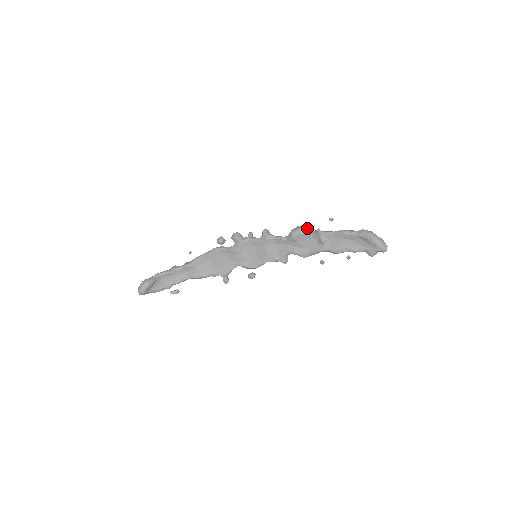
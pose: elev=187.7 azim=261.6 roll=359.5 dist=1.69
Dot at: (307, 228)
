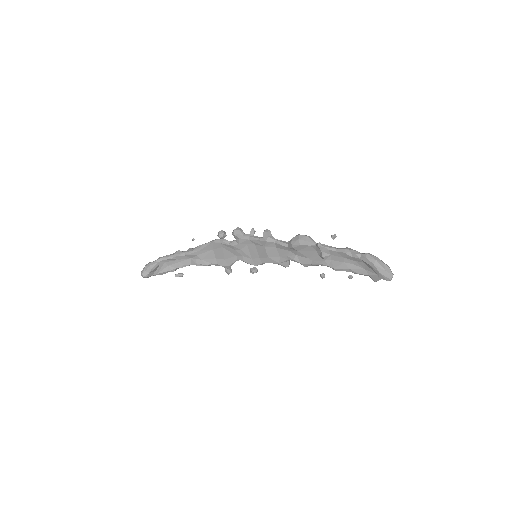
Dot at: (308, 239)
